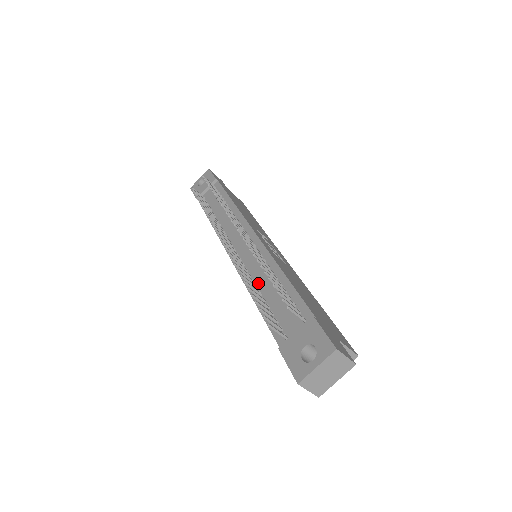
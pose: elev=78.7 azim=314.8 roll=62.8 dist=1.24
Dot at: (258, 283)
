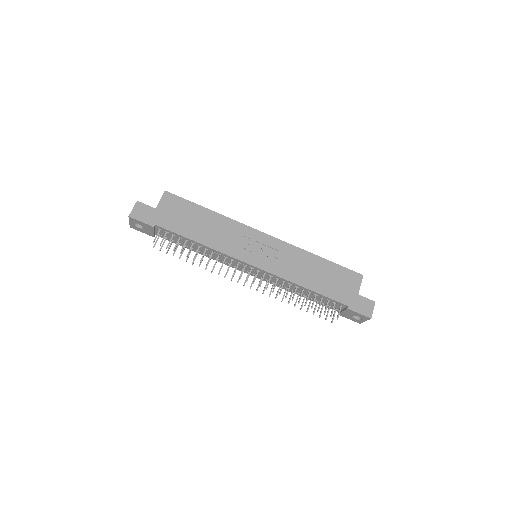
Dot at: (292, 290)
